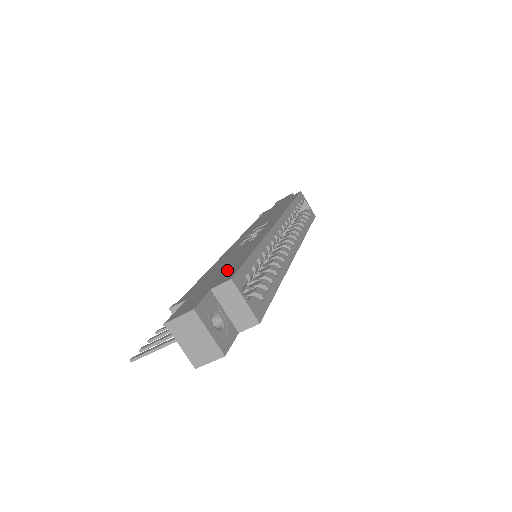
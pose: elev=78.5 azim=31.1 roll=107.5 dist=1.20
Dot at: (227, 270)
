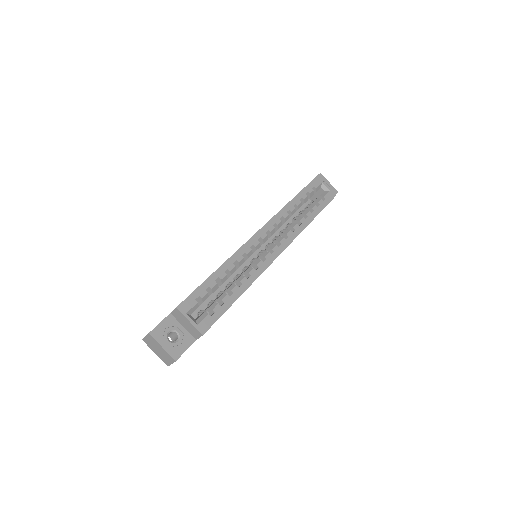
Dot at: occluded
